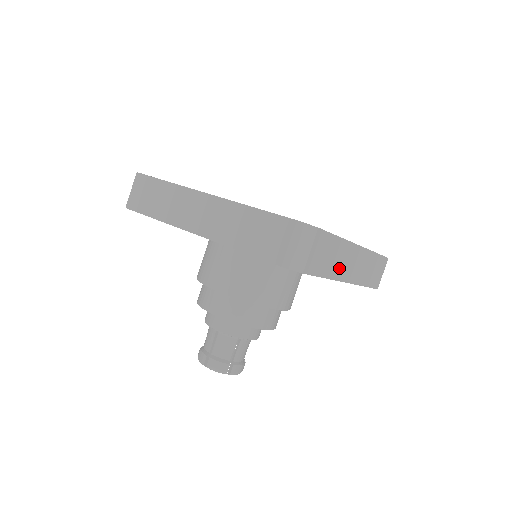
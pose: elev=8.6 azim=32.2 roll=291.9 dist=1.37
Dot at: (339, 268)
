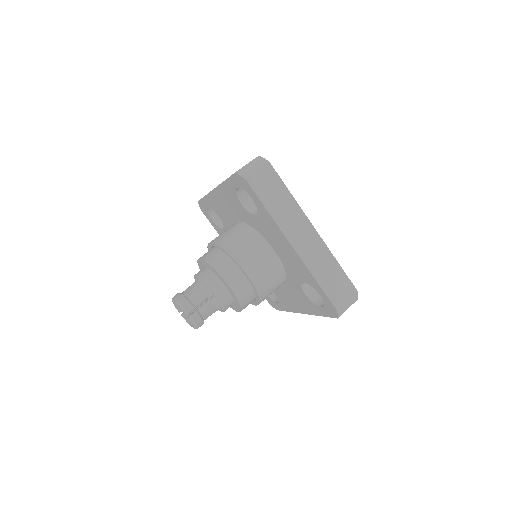
Dot at: occluded
